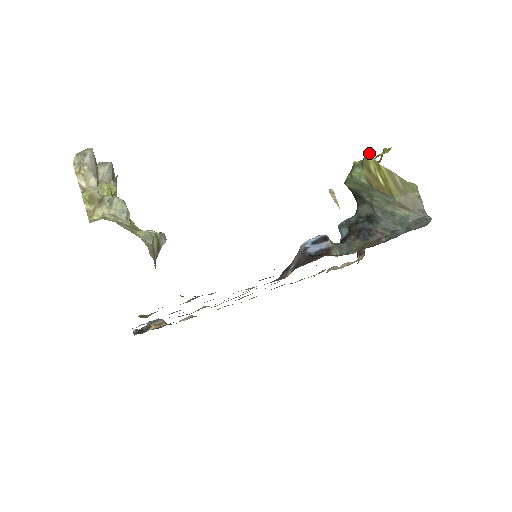
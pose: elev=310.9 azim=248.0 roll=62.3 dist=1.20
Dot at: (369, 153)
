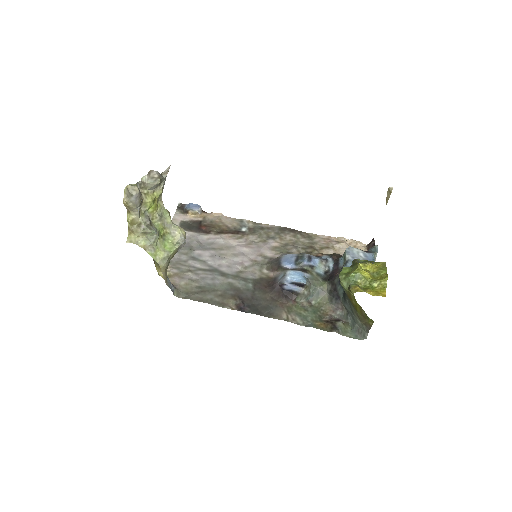
Dot at: (354, 292)
